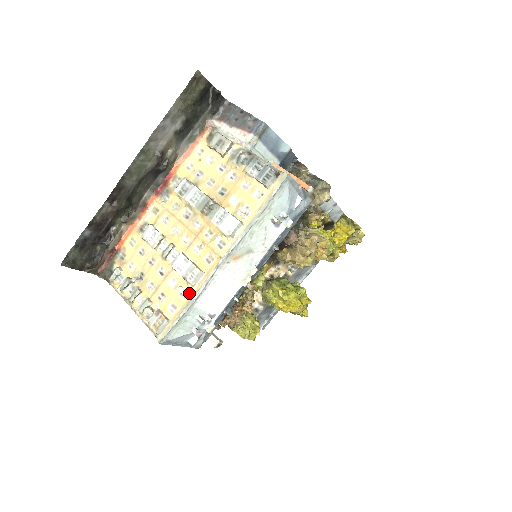
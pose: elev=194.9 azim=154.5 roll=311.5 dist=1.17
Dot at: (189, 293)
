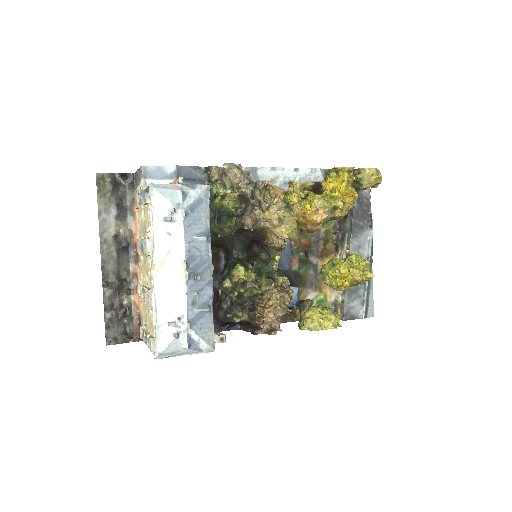
Dot at: (153, 310)
